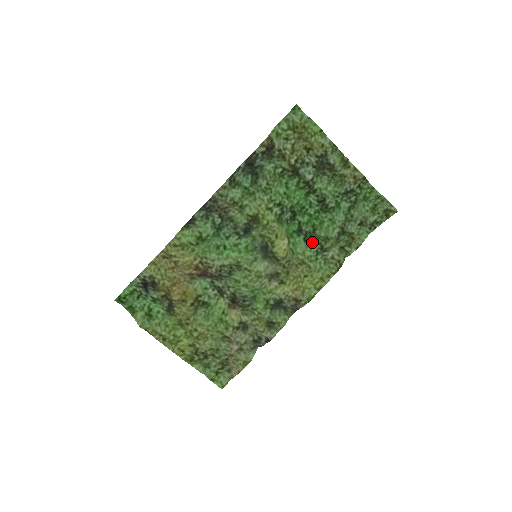
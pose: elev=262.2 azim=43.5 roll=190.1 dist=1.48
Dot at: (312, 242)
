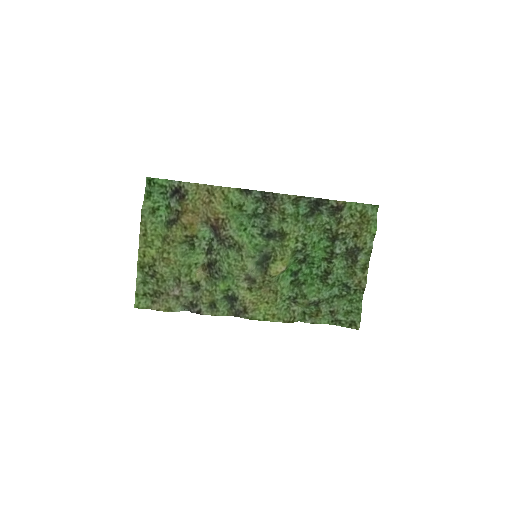
Dot at: (294, 288)
